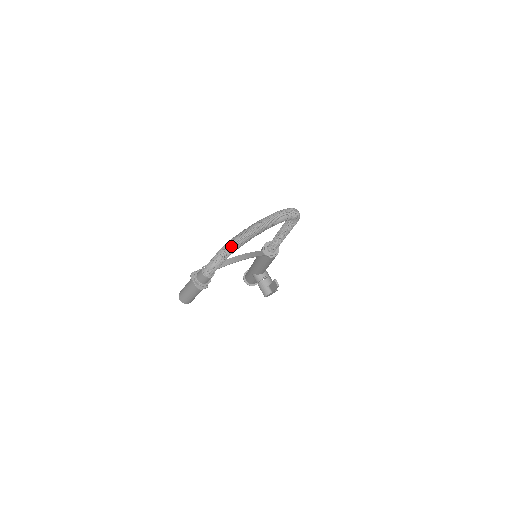
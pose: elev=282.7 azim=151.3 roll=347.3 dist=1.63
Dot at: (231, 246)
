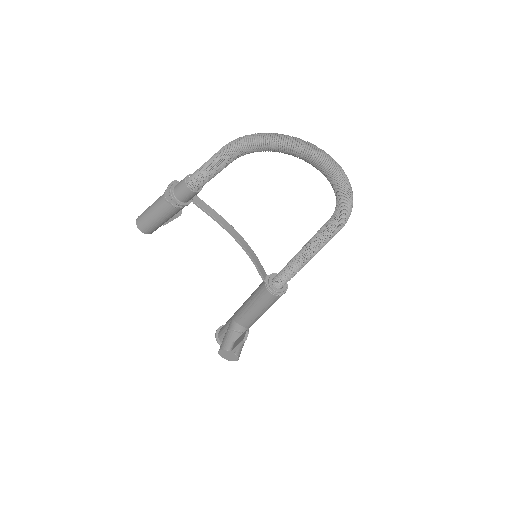
Dot at: (245, 138)
